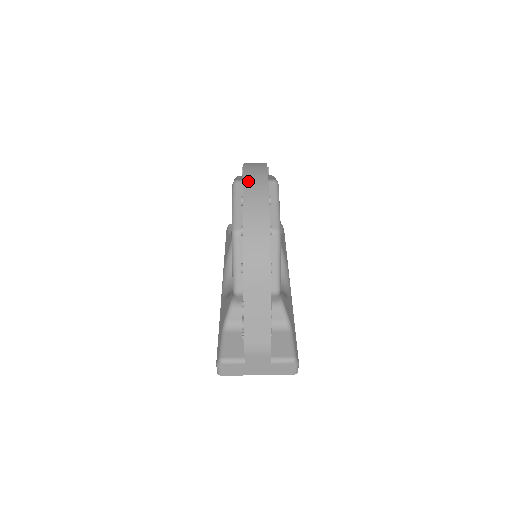
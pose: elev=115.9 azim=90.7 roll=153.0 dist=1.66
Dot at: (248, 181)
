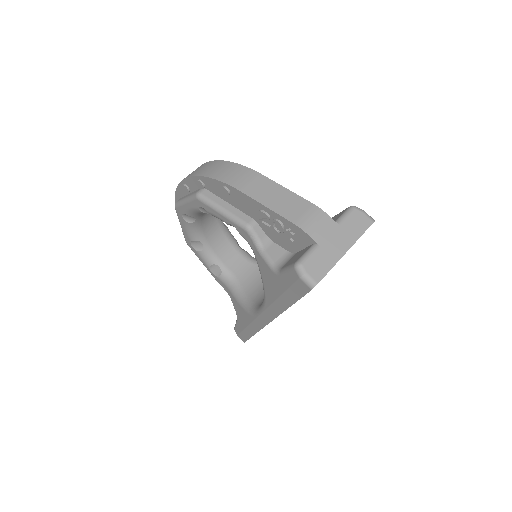
Dot at: occluded
